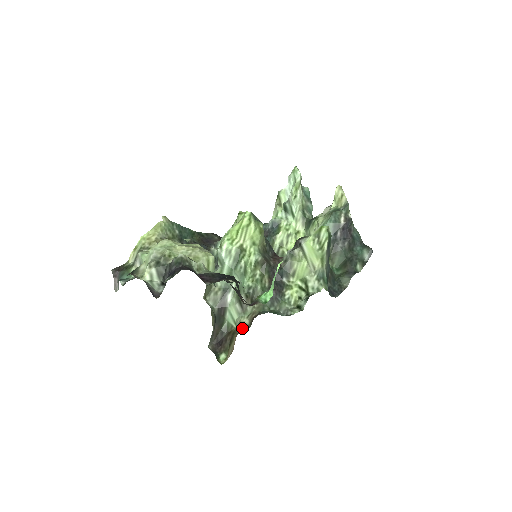
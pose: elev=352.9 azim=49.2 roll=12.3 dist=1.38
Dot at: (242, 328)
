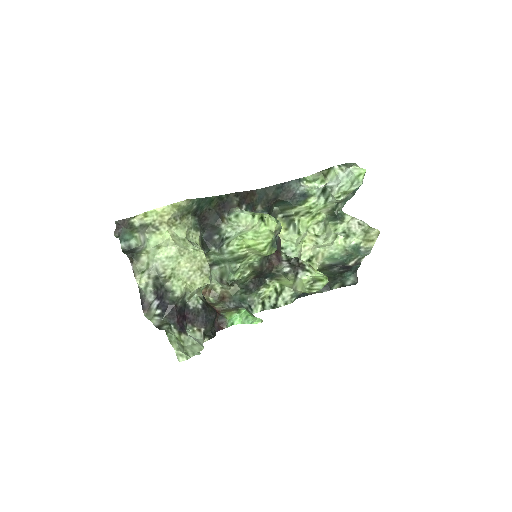
Dot at: (212, 294)
